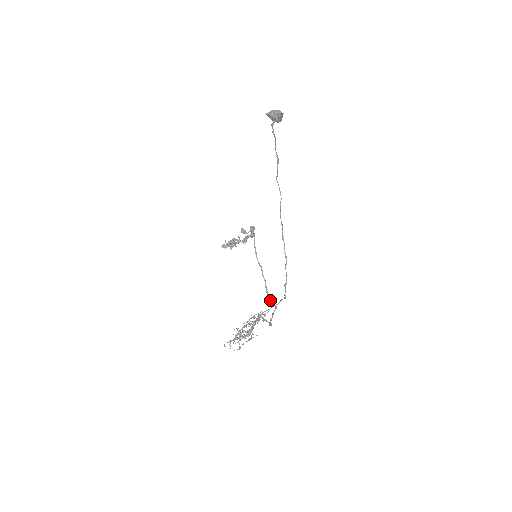
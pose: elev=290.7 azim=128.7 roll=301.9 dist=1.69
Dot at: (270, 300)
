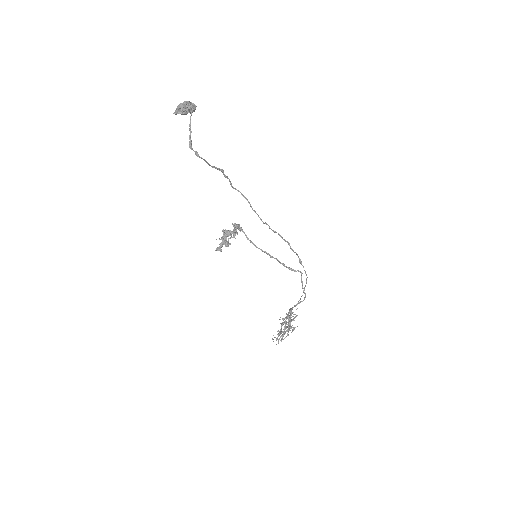
Dot at: (292, 270)
